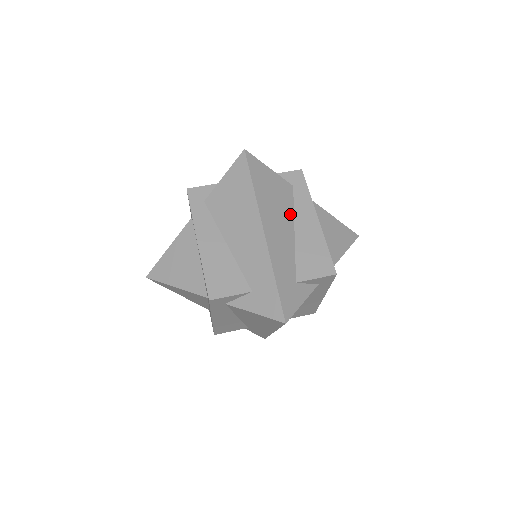
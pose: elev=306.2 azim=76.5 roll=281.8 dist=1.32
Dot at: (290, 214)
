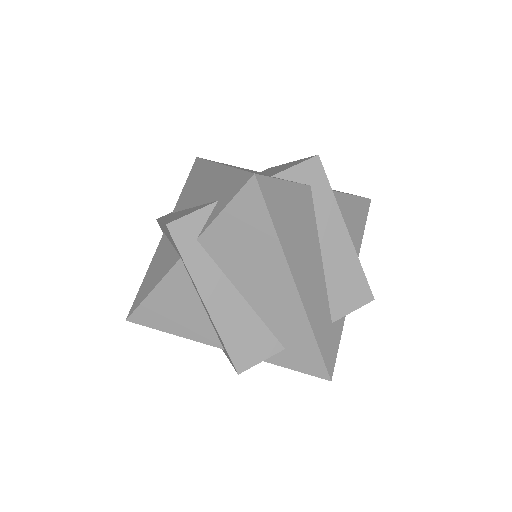
Dot at: (314, 234)
